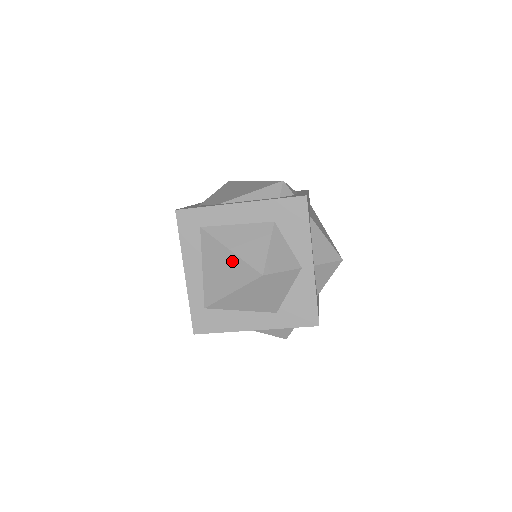
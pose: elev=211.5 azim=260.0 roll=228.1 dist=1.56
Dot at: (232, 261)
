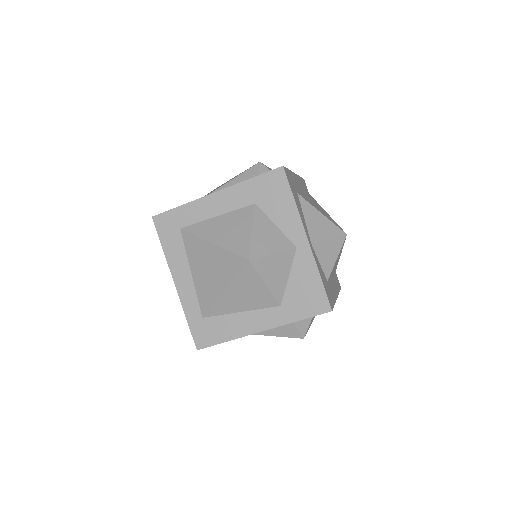
Dot at: (216, 255)
